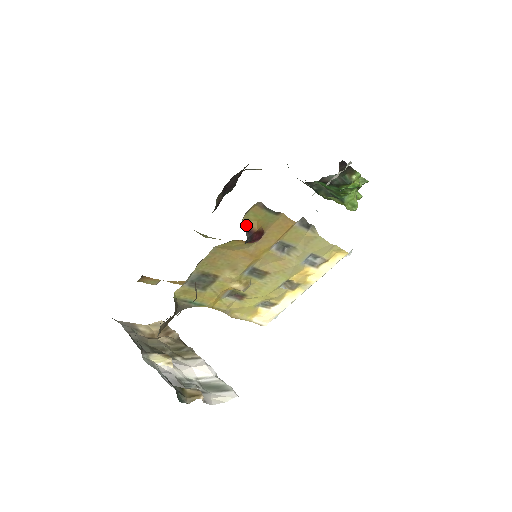
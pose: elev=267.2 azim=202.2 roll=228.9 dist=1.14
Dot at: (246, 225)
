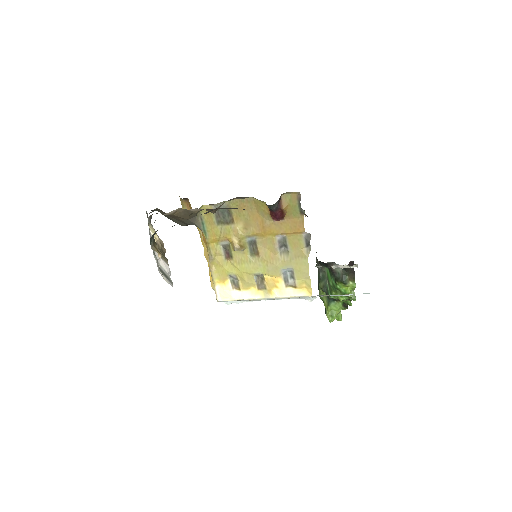
Dot at: (281, 200)
